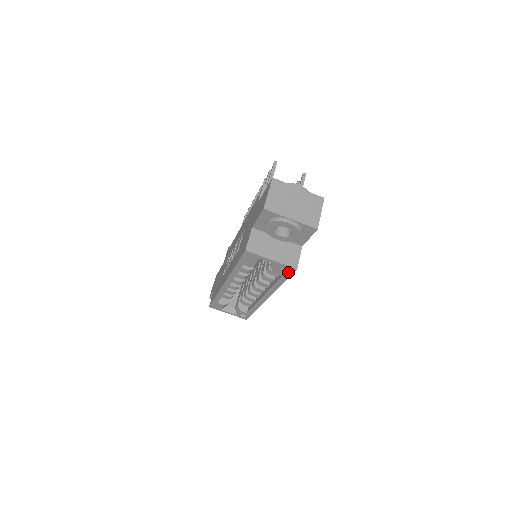
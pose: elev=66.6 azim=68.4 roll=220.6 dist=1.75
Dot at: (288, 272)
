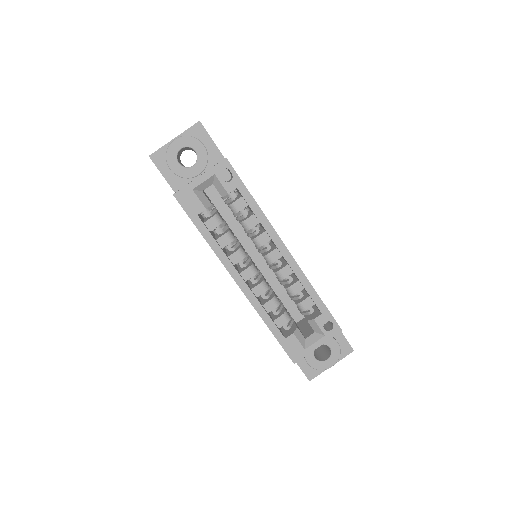
Dot at: (232, 175)
